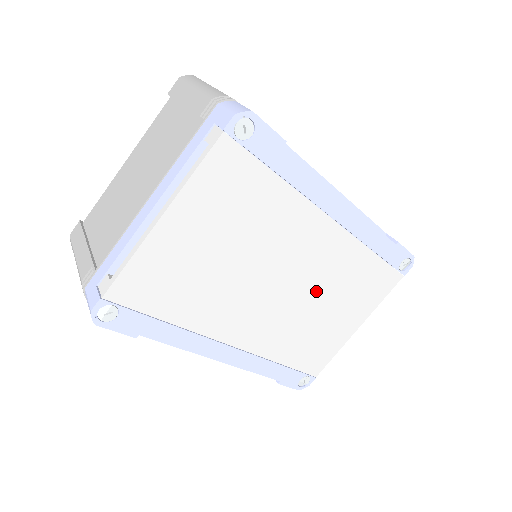
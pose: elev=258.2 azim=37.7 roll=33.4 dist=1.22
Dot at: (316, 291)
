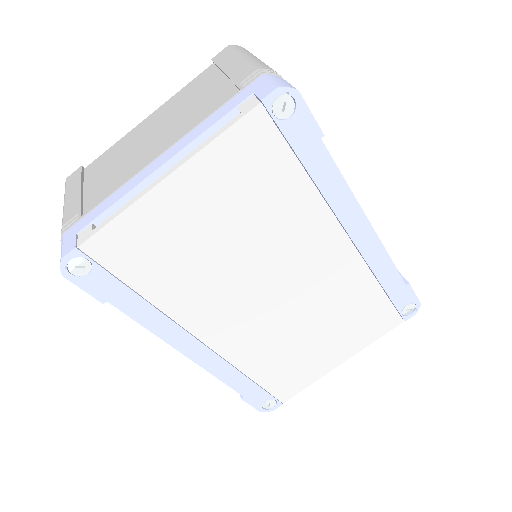
Dot at: (309, 310)
